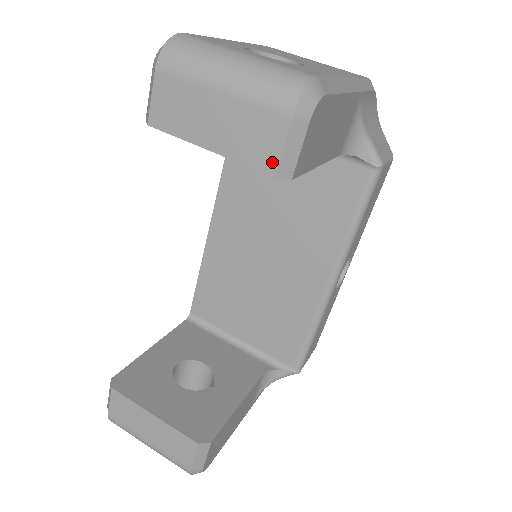
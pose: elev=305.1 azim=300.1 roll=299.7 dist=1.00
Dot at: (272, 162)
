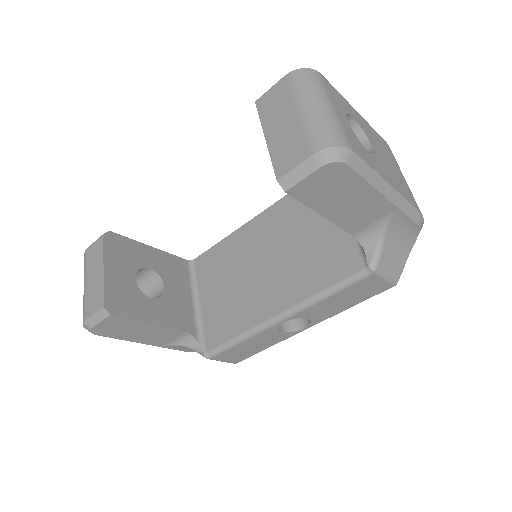
Dot at: (283, 171)
